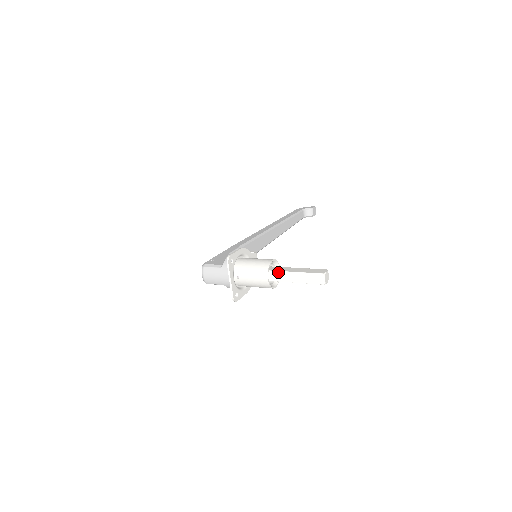
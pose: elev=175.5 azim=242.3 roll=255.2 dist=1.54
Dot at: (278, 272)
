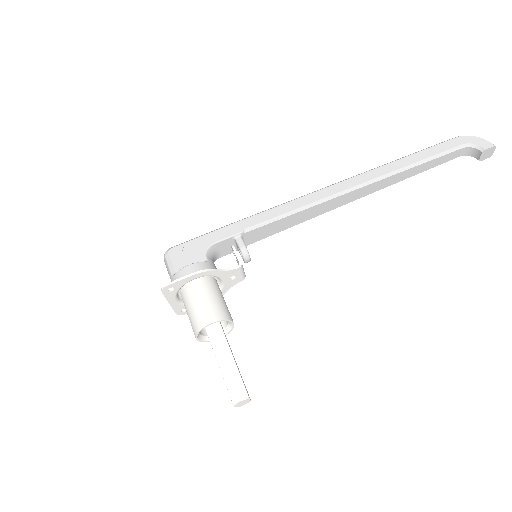
Dot at: (210, 341)
